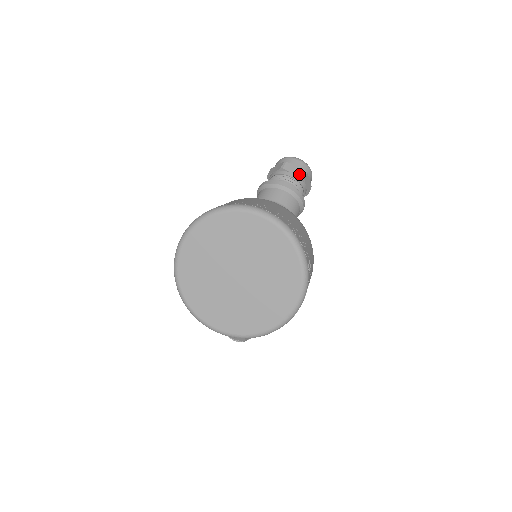
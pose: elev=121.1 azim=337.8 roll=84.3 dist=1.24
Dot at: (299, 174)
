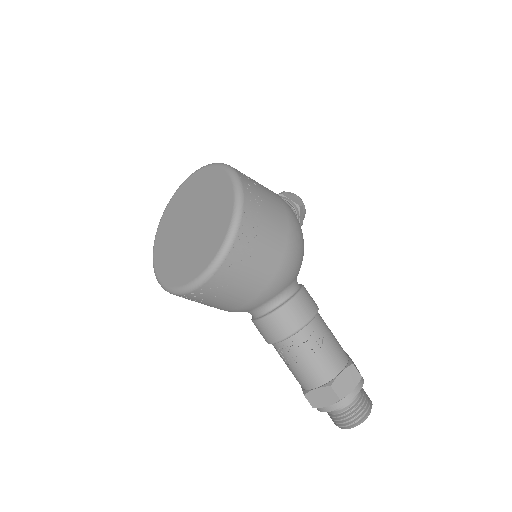
Dot at: occluded
